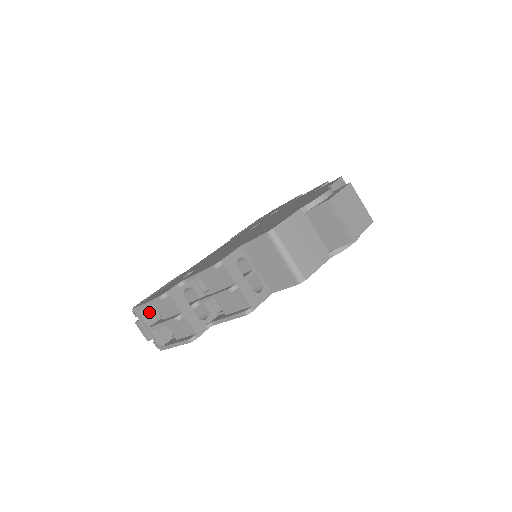
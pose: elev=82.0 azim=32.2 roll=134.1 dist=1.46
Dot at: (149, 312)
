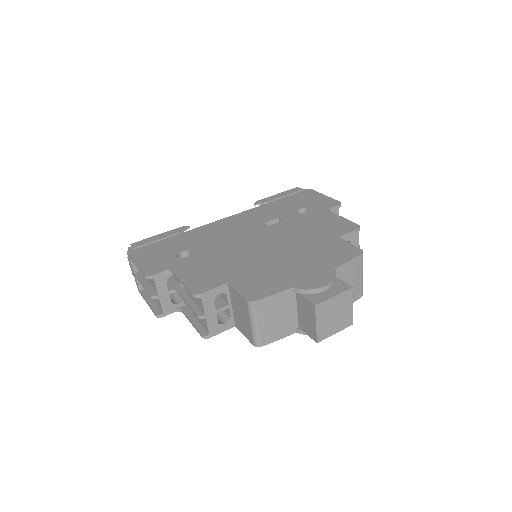
Dot at: occluded
